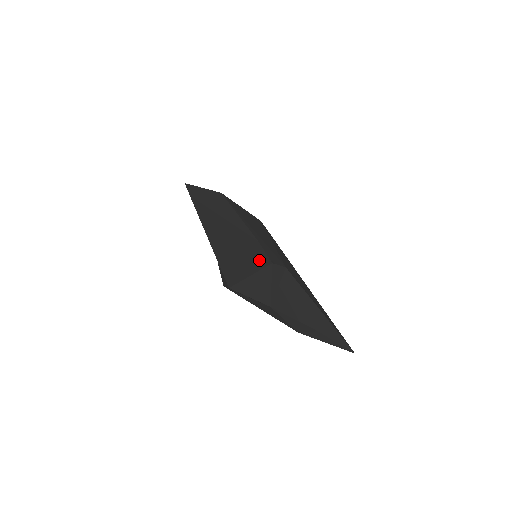
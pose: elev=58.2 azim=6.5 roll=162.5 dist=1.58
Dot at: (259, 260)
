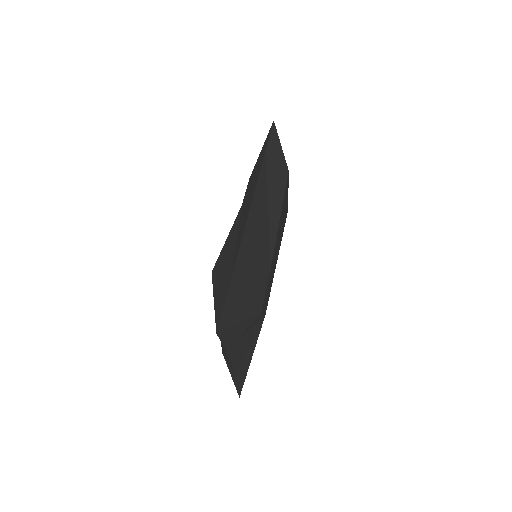
Dot at: (256, 303)
